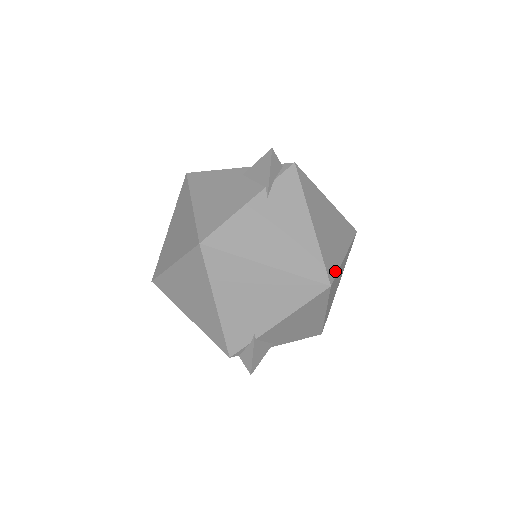
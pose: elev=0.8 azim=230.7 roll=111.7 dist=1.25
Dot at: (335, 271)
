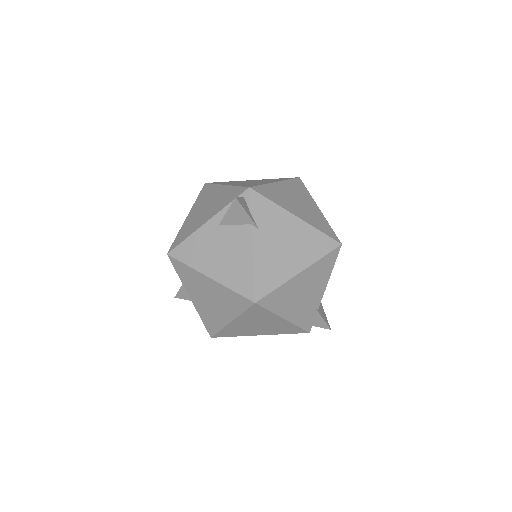
Dot at: (331, 230)
